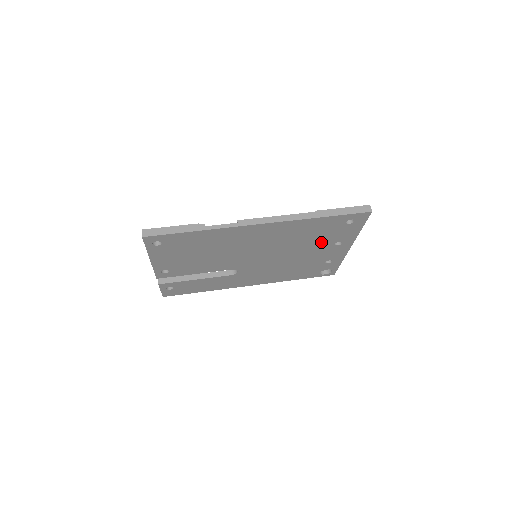
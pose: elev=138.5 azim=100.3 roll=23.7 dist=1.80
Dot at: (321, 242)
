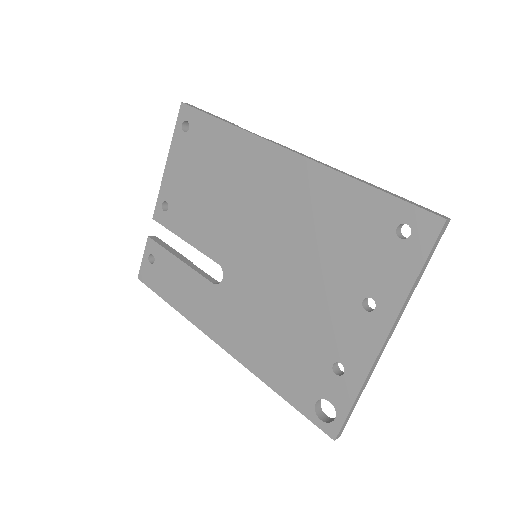
Dot at: (345, 275)
